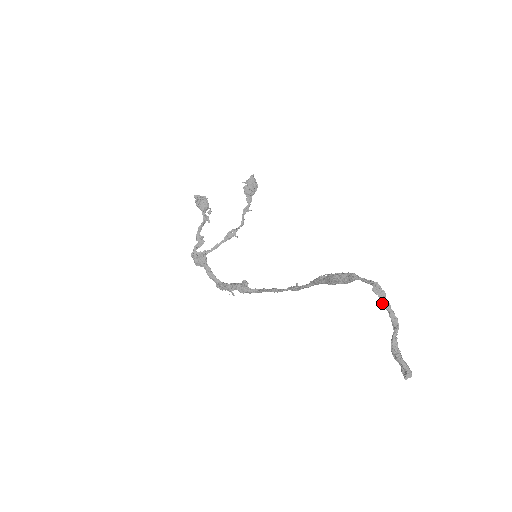
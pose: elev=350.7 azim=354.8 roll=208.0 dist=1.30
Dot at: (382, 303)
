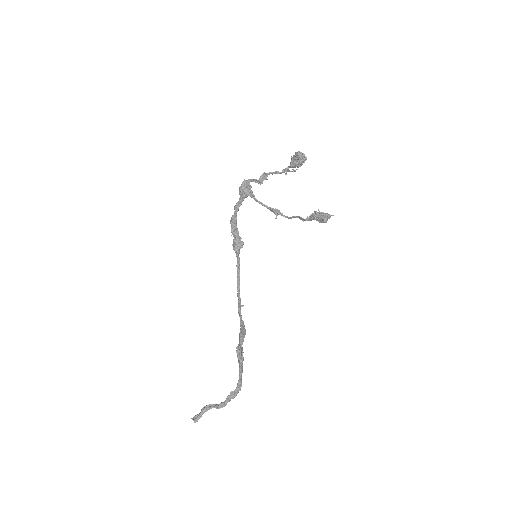
Dot at: (228, 397)
